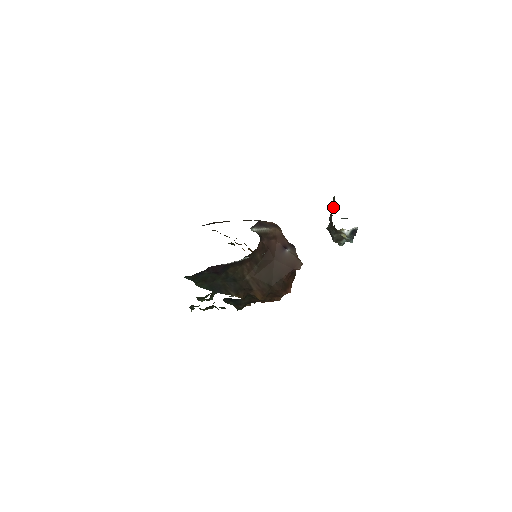
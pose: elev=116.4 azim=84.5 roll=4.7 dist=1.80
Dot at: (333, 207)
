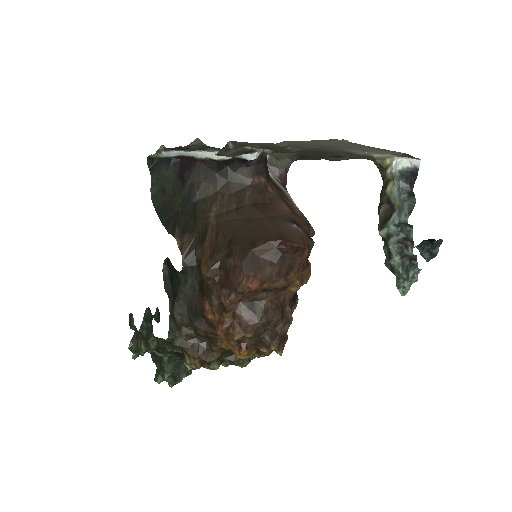
Dot at: occluded
